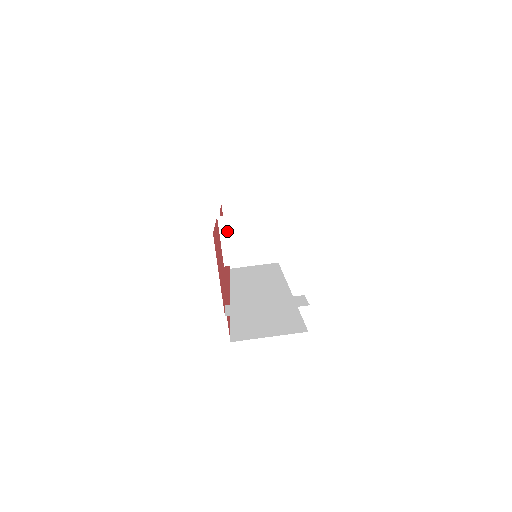
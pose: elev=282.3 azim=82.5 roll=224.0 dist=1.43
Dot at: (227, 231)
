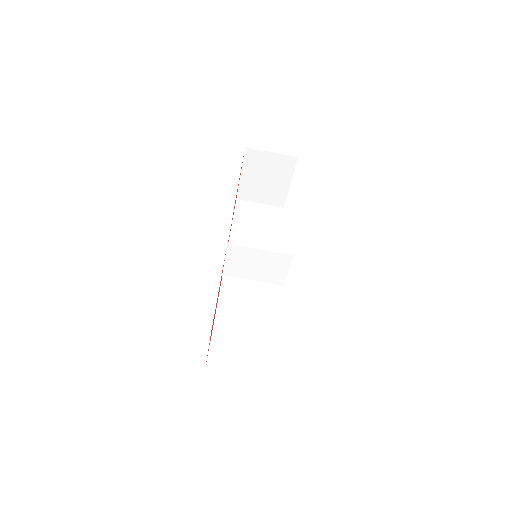
Dot at: (233, 255)
